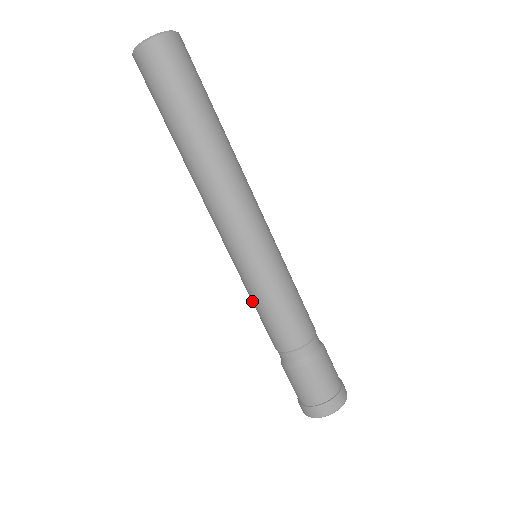
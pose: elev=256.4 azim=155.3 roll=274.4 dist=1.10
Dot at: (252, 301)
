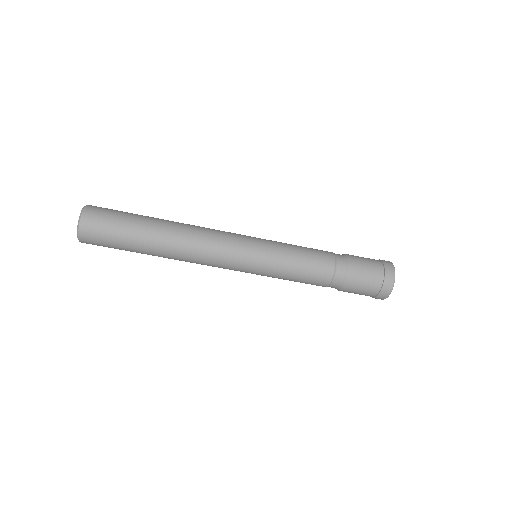
Dot at: occluded
